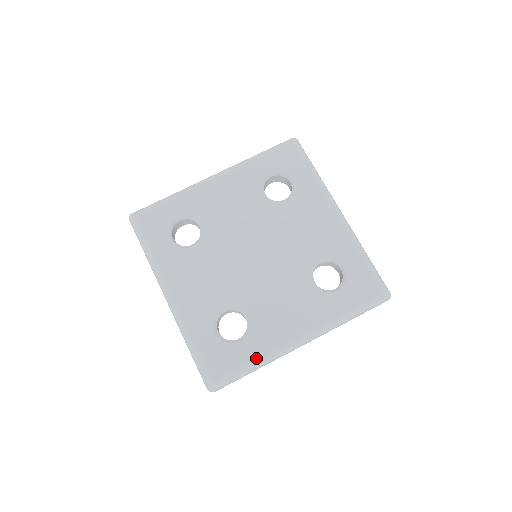
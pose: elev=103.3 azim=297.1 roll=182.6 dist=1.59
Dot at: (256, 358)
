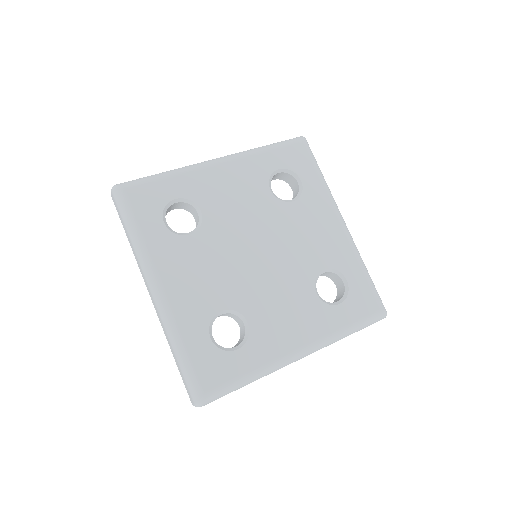
Dot at: (254, 370)
